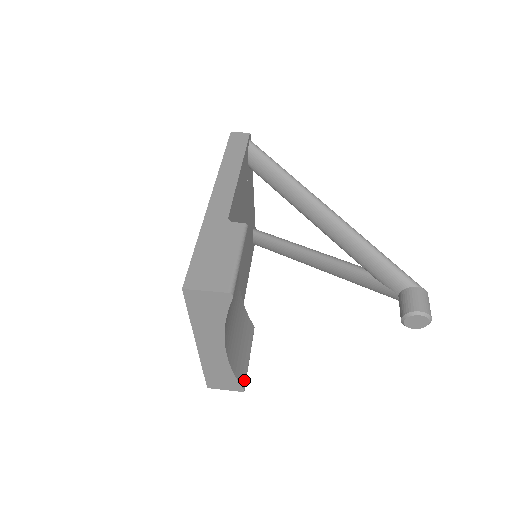
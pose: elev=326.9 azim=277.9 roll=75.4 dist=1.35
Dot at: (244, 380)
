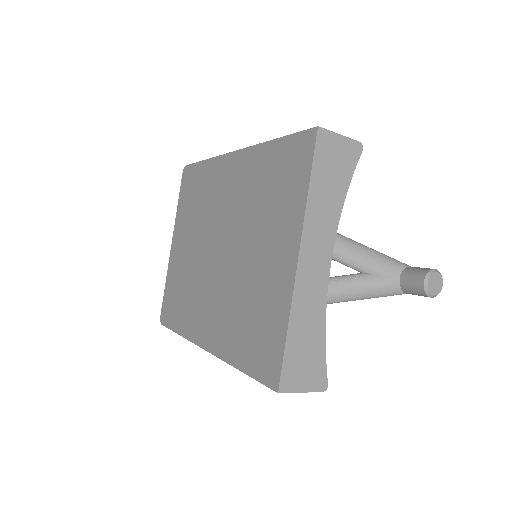
Dot at: occluded
